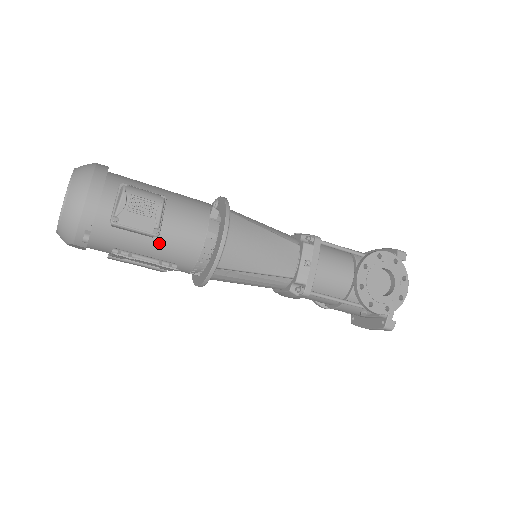
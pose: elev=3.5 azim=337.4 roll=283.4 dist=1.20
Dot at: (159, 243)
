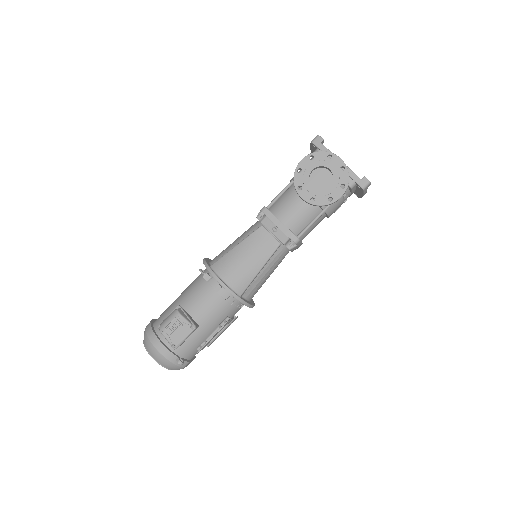
Dot at: (206, 323)
